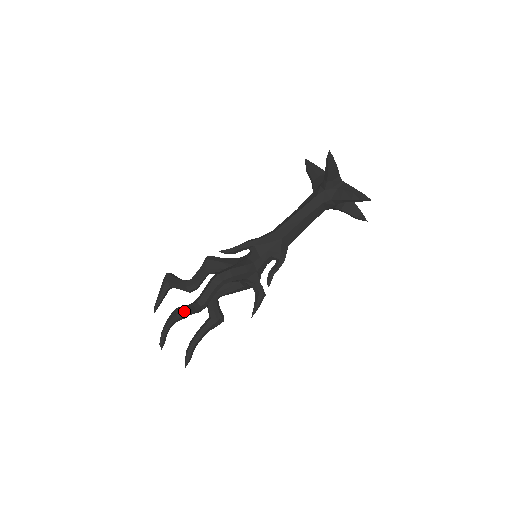
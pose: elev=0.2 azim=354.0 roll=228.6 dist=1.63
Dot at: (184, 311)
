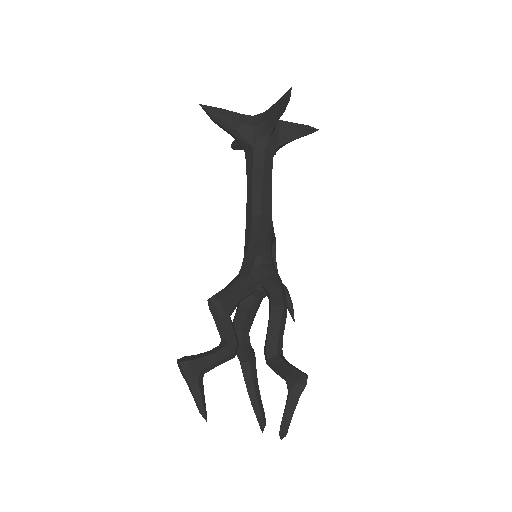
Dot at: (305, 374)
